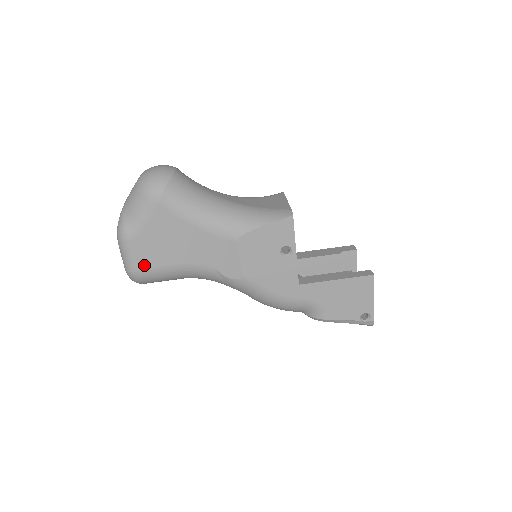
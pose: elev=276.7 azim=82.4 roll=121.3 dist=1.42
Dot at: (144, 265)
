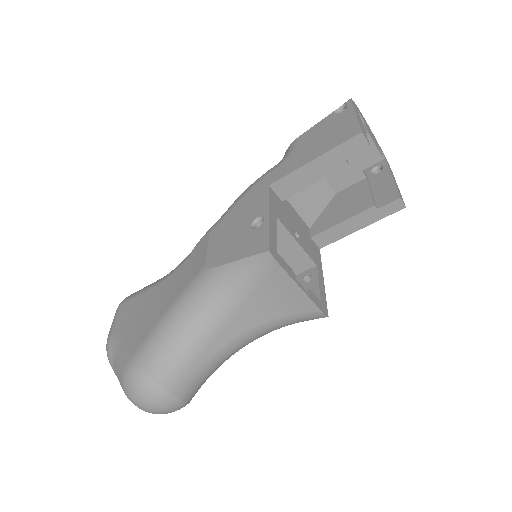
Dot at: occluded
